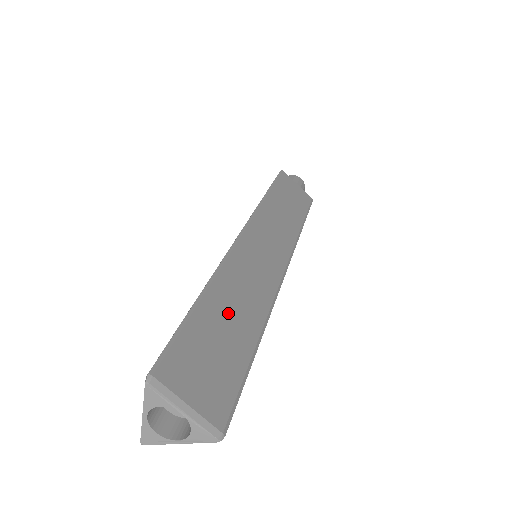
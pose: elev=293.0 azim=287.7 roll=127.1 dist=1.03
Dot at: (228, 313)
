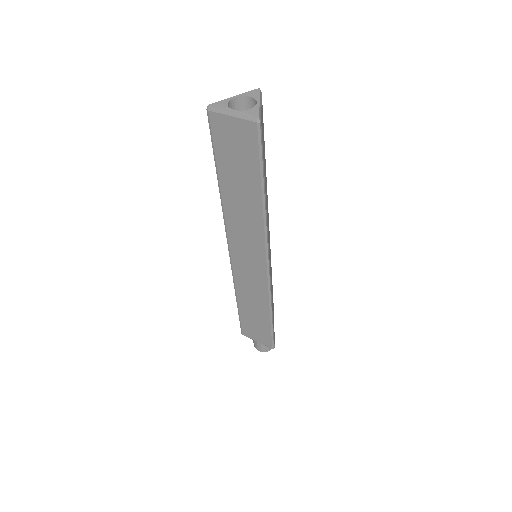
Dot at: occluded
